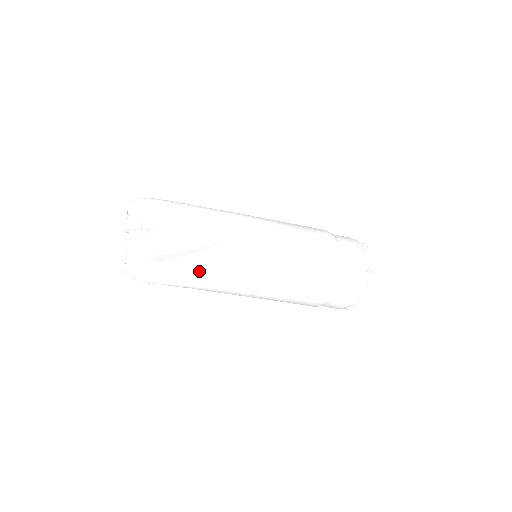
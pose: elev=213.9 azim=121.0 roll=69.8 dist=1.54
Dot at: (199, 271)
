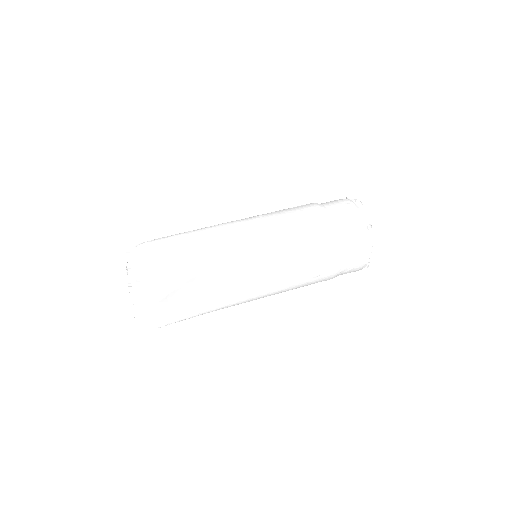
Dot at: (201, 298)
